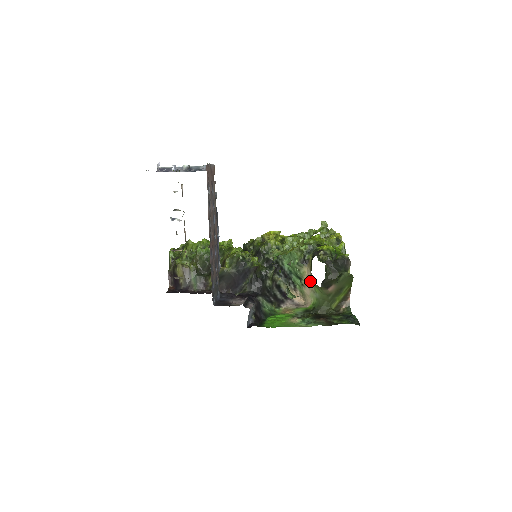
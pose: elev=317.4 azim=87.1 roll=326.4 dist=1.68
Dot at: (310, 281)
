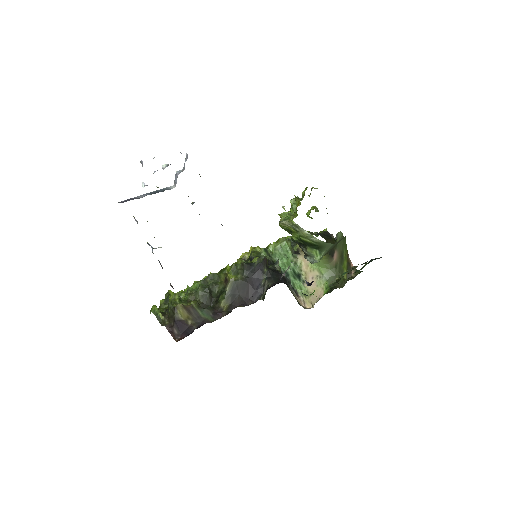
Dot at: (311, 267)
